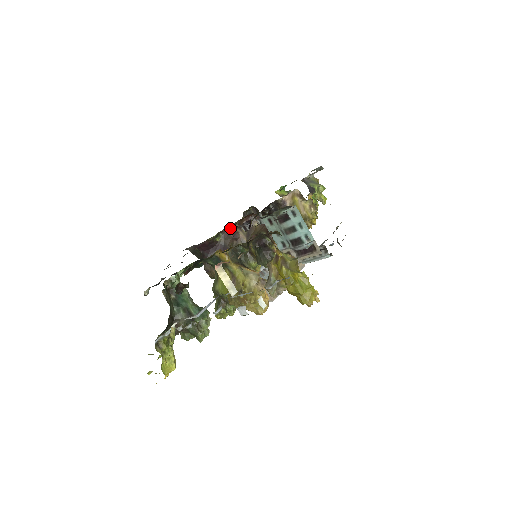
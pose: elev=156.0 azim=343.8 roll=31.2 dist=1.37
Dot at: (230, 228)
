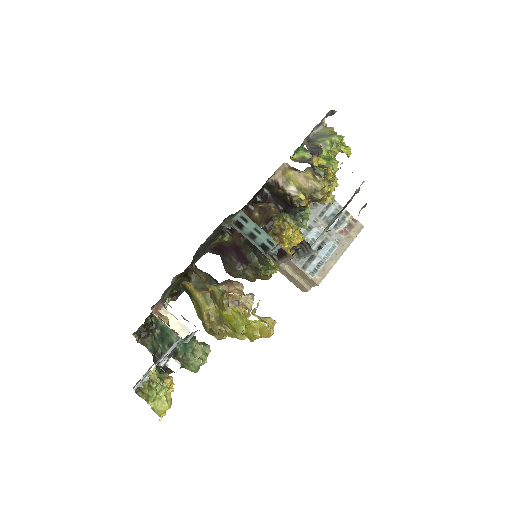
Dot at: occluded
